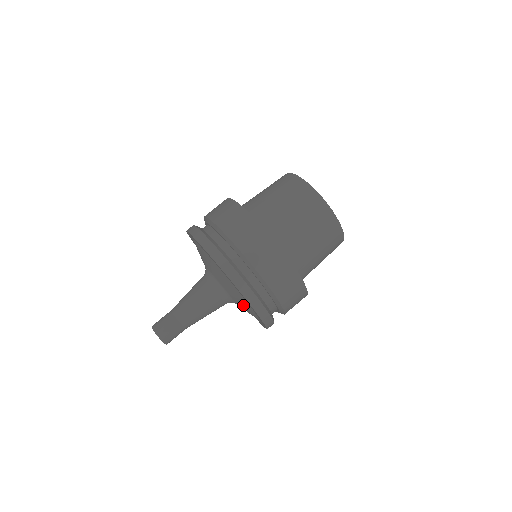
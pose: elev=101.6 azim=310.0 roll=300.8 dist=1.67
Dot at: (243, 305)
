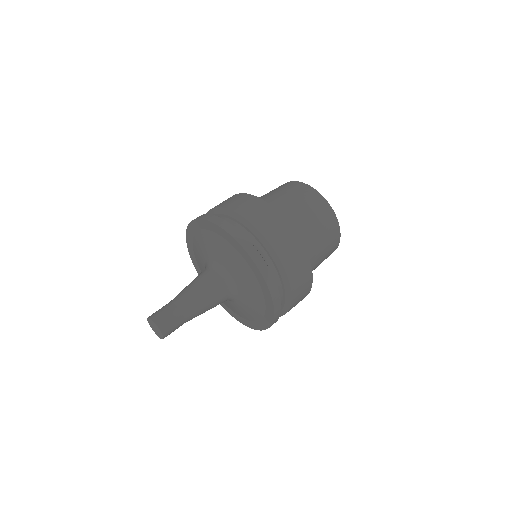
Dot at: (229, 258)
